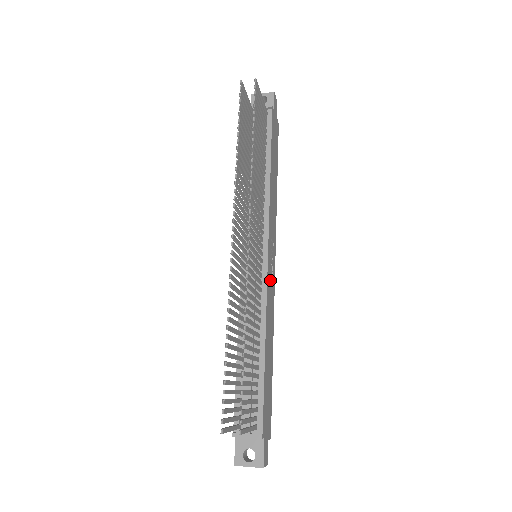
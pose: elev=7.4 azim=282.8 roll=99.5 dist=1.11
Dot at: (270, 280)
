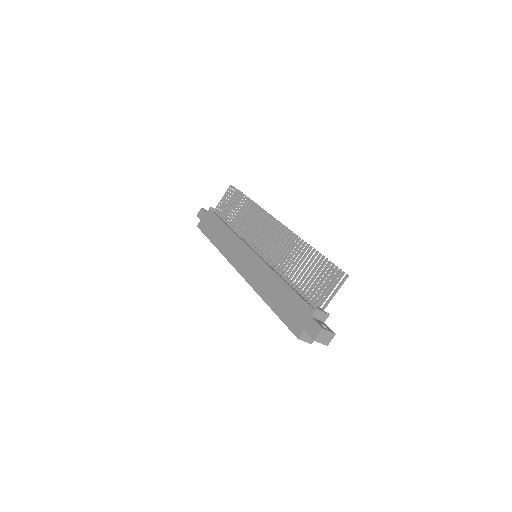
Dot at: occluded
